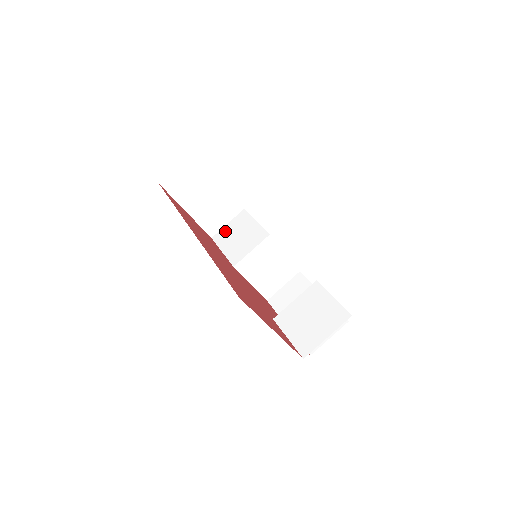
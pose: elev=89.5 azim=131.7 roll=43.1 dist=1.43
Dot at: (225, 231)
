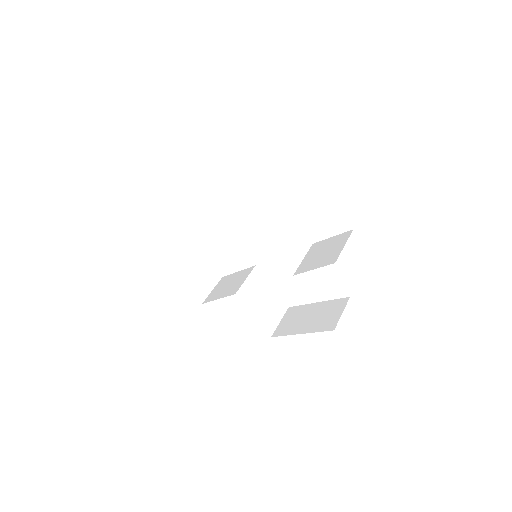
Dot at: (213, 293)
